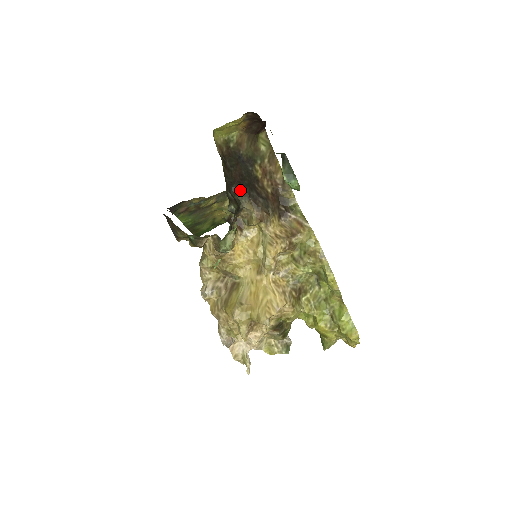
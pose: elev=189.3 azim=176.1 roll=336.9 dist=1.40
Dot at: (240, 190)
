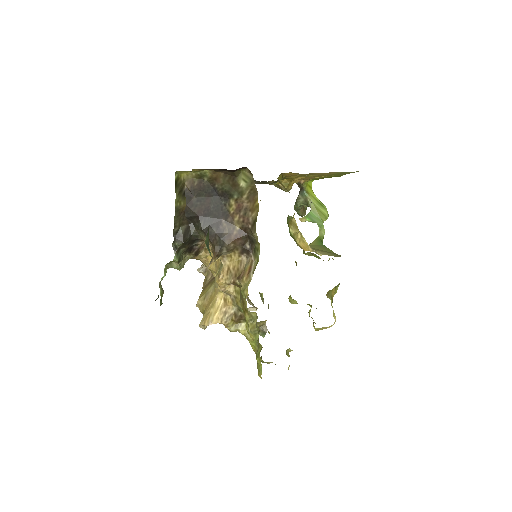
Dot at: (198, 225)
